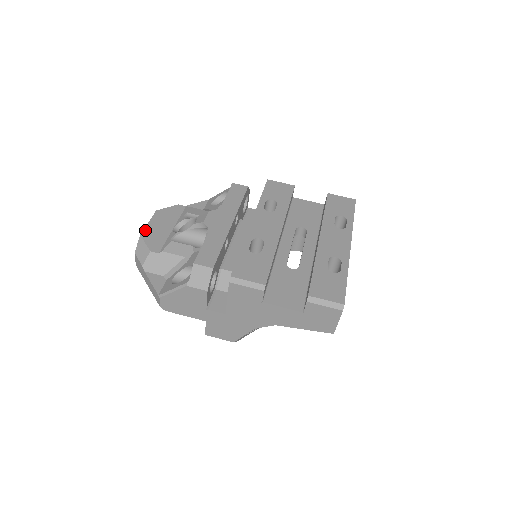
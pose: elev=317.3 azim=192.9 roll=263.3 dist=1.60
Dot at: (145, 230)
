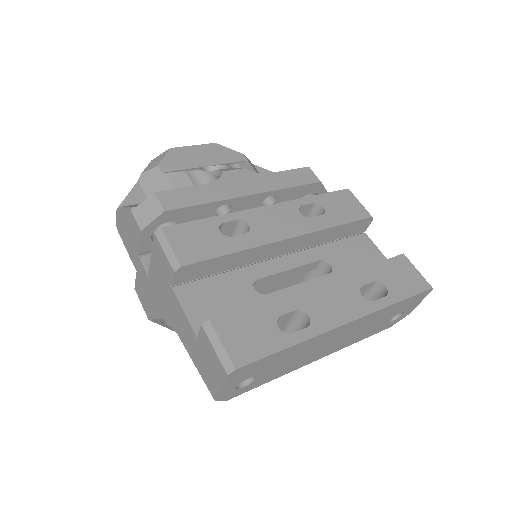
Dot at: (180, 148)
